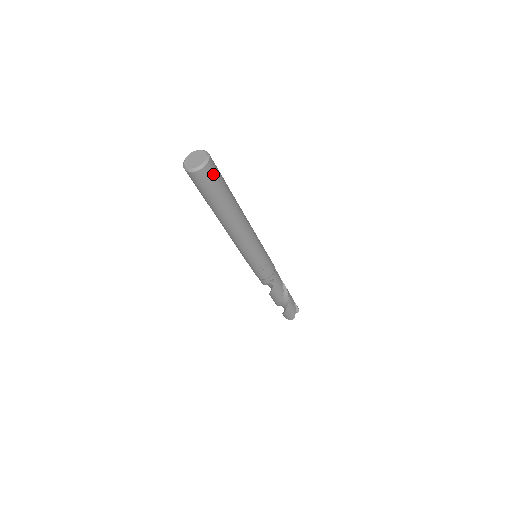
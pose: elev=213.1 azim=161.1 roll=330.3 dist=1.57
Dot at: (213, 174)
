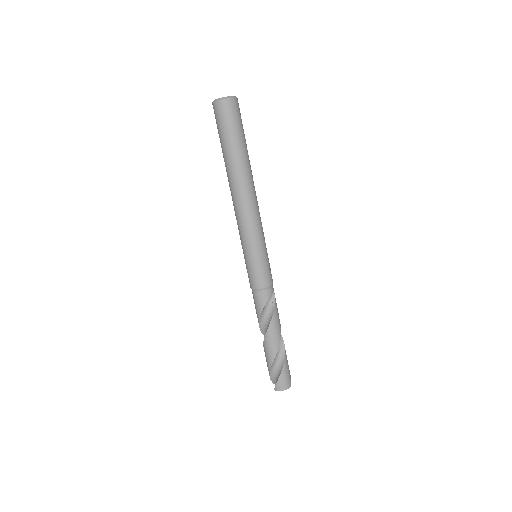
Dot at: occluded
